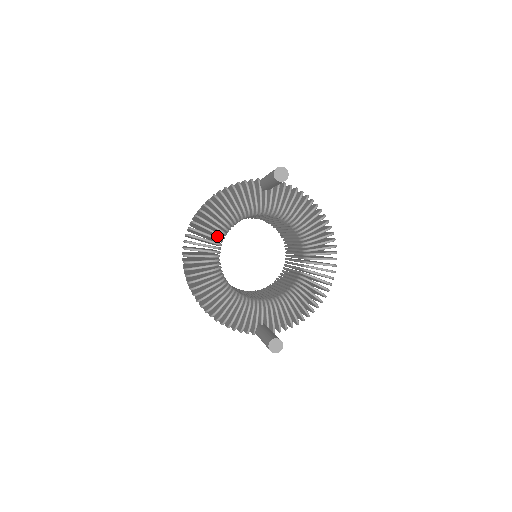
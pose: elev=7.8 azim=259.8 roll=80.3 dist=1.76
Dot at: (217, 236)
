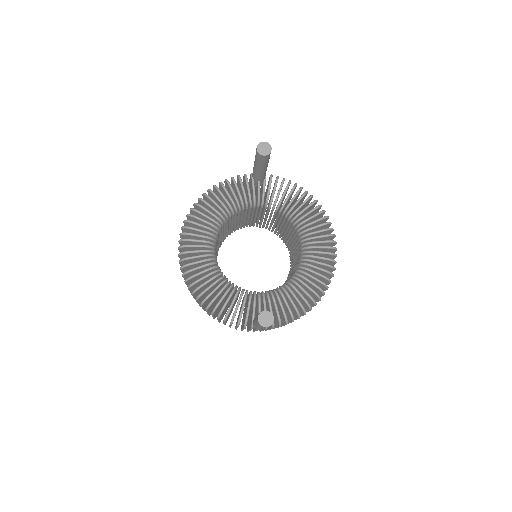
Dot at: occluded
